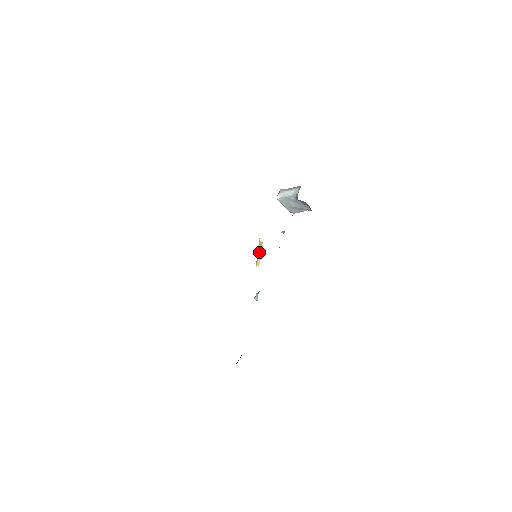
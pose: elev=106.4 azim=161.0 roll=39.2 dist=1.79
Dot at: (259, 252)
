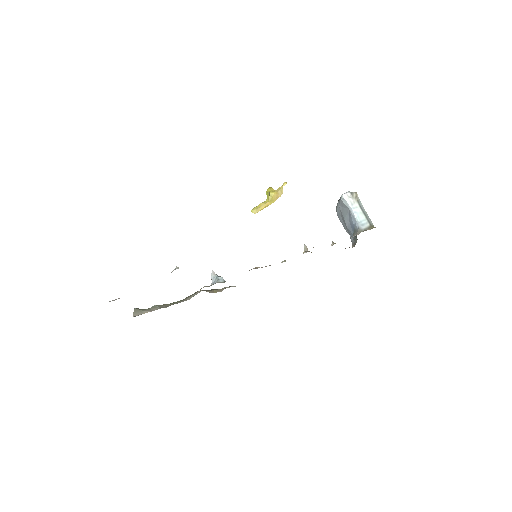
Dot at: (269, 201)
